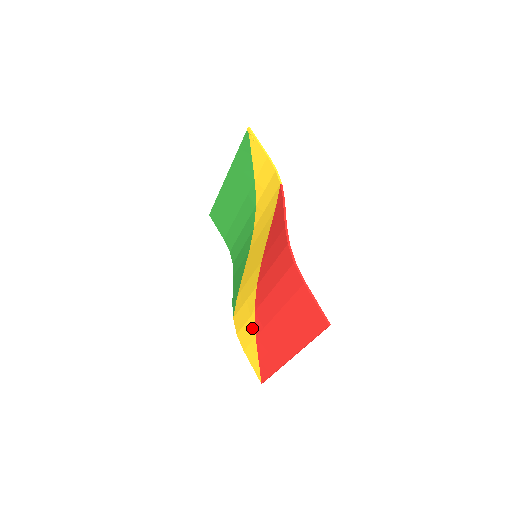
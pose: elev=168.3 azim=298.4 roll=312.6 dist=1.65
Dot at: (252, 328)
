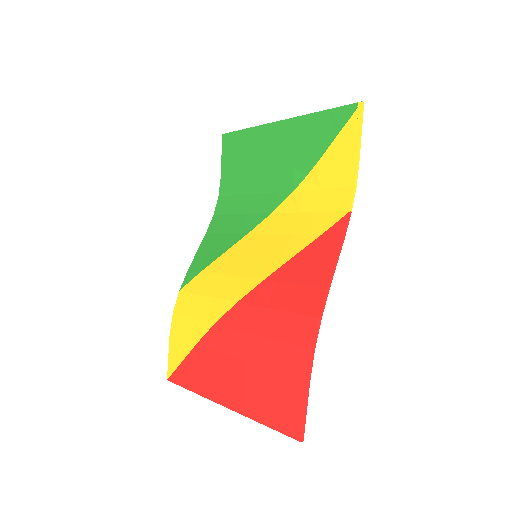
Dot at: (198, 333)
